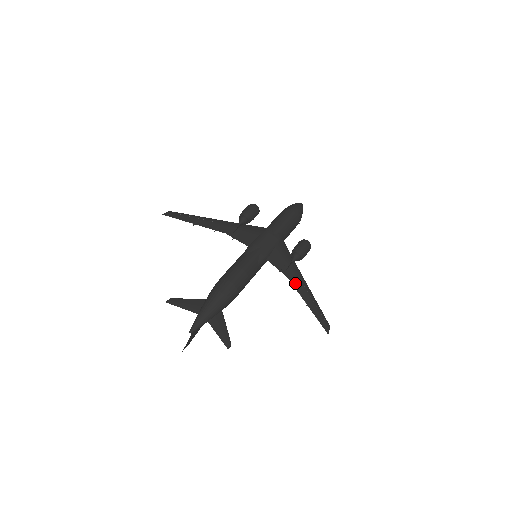
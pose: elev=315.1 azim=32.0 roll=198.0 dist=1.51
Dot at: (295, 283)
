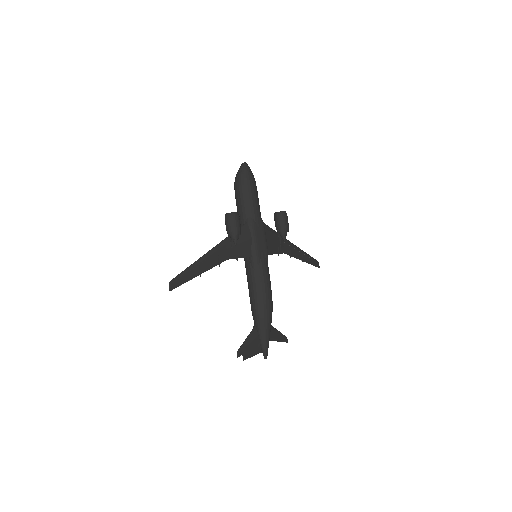
Dot at: (290, 253)
